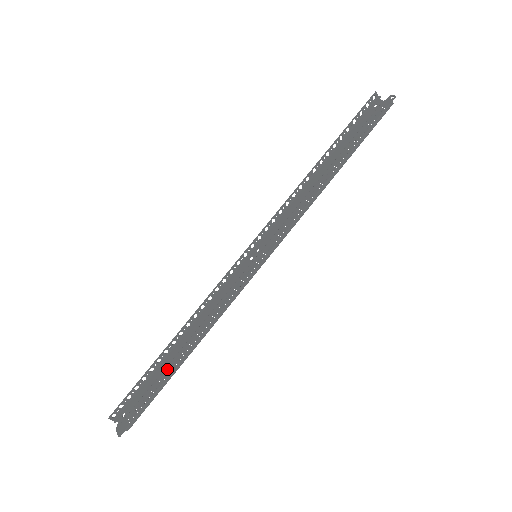
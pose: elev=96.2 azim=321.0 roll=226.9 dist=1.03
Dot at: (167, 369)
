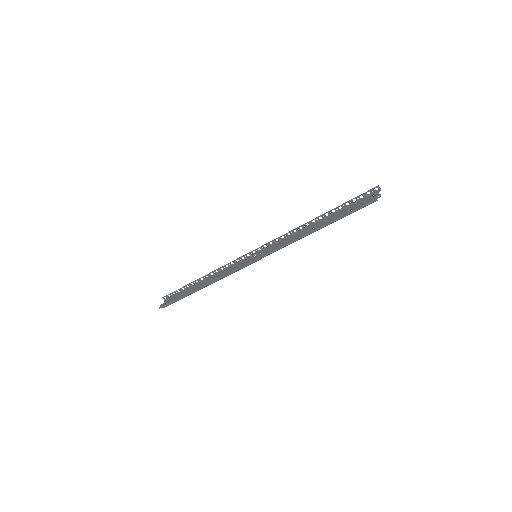
Dot at: (190, 290)
